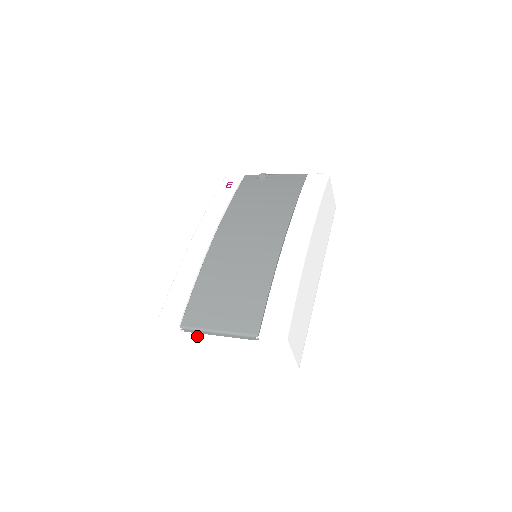
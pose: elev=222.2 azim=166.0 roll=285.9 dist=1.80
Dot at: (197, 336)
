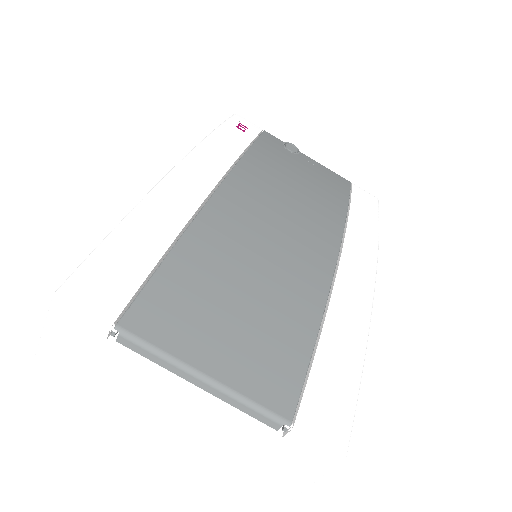
Dot at: (139, 363)
